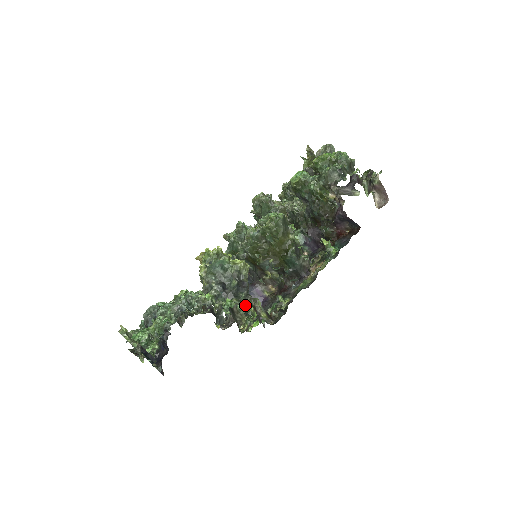
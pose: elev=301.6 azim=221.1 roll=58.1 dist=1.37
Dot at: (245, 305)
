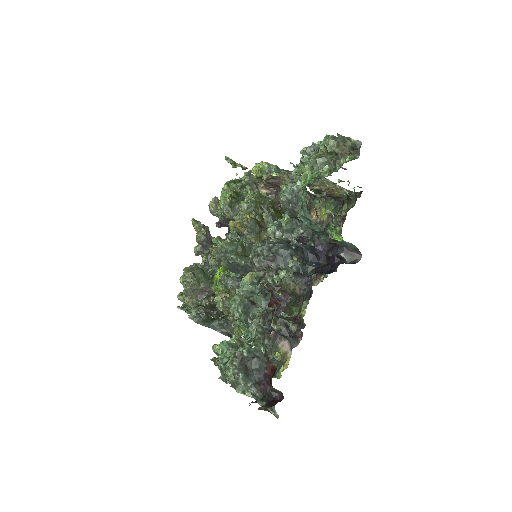
Dot at: occluded
